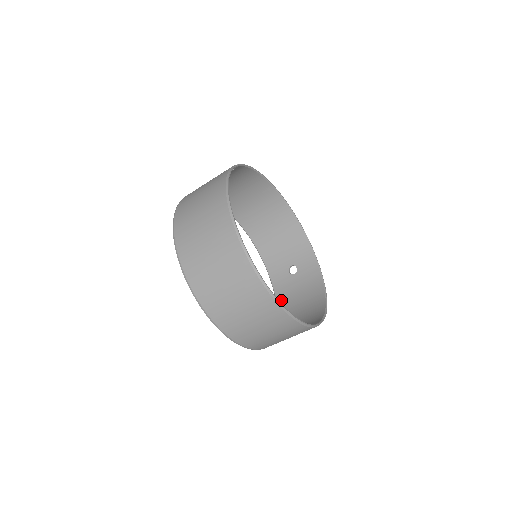
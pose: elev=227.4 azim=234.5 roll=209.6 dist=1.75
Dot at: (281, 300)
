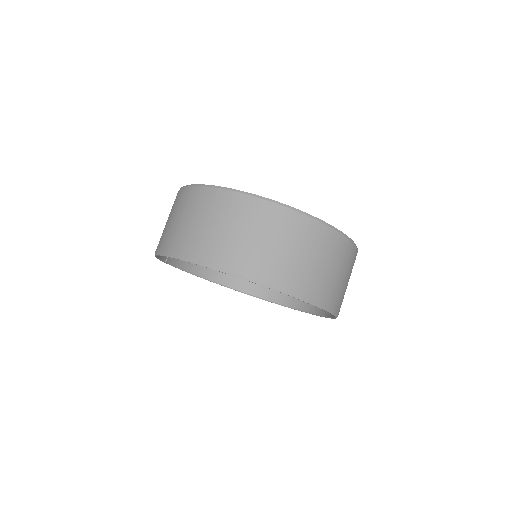
Dot at: occluded
